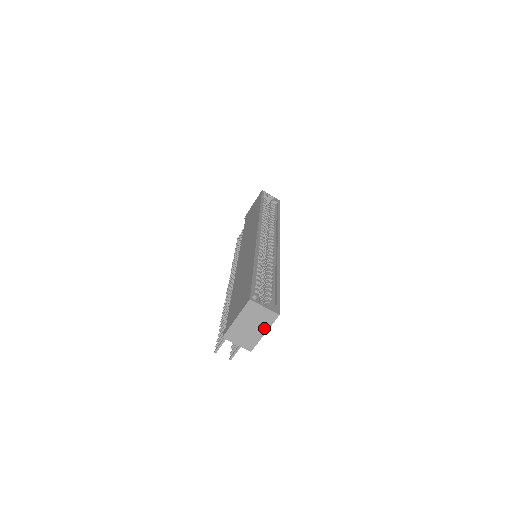
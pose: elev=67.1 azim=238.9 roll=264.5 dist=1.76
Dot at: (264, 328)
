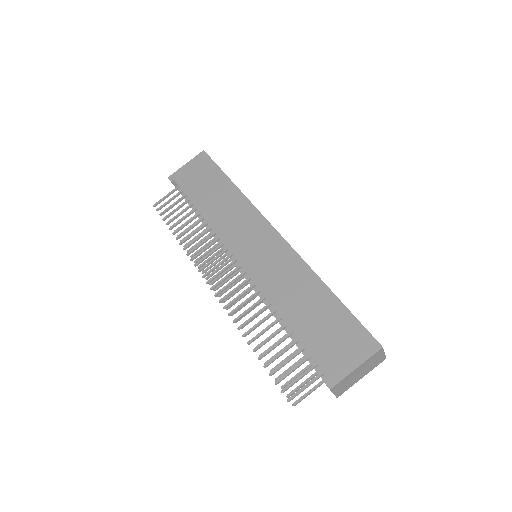
Dot at: (366, 373)
